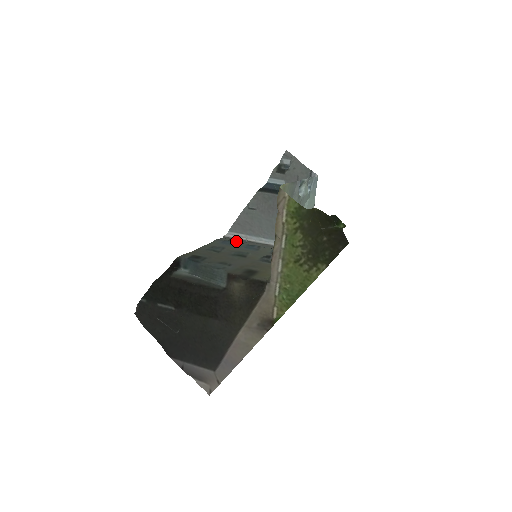
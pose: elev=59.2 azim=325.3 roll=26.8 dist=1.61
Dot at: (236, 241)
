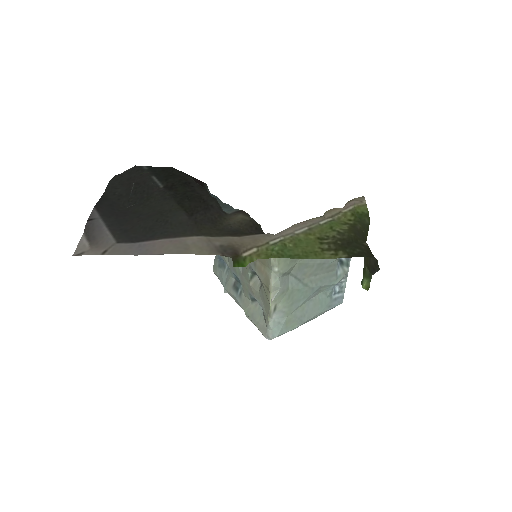
Dot at: occluded
